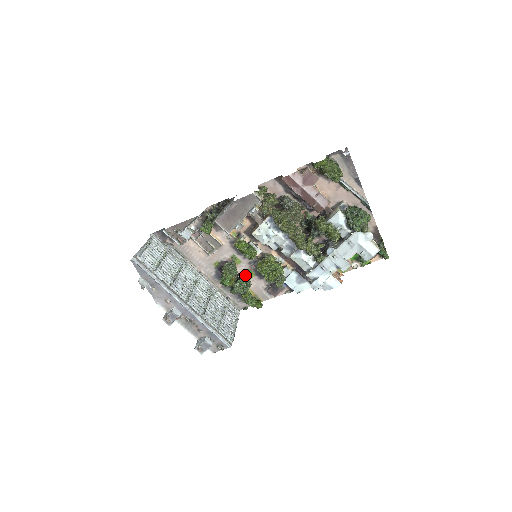
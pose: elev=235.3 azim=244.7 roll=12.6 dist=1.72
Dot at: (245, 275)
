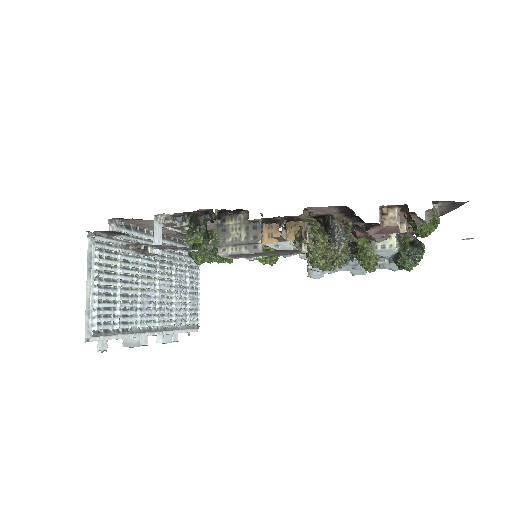
Dot at: occluded
